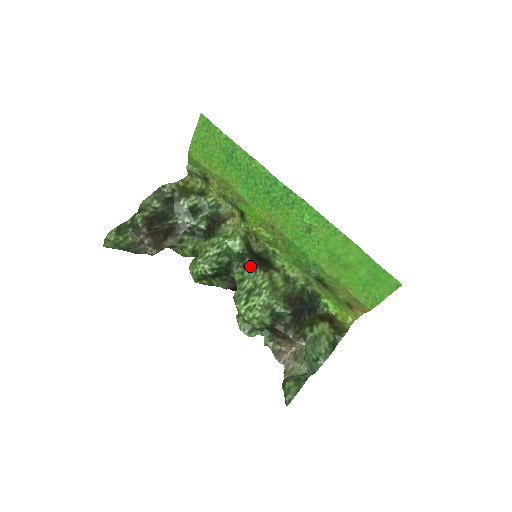
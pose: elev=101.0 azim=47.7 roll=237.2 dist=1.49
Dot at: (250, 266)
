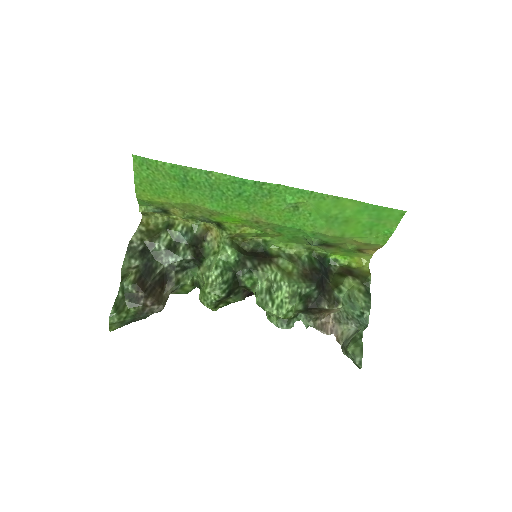
Dot at: (254, 267)
